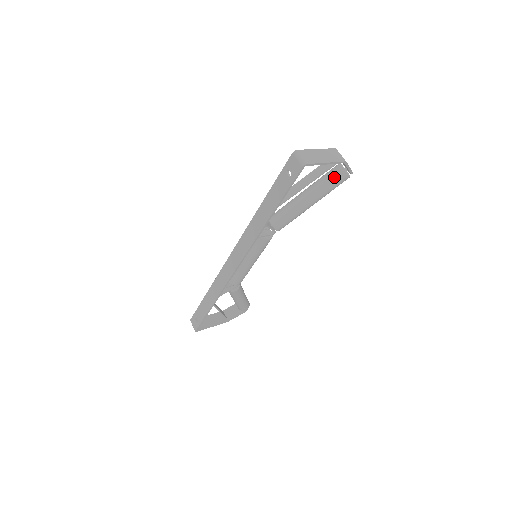
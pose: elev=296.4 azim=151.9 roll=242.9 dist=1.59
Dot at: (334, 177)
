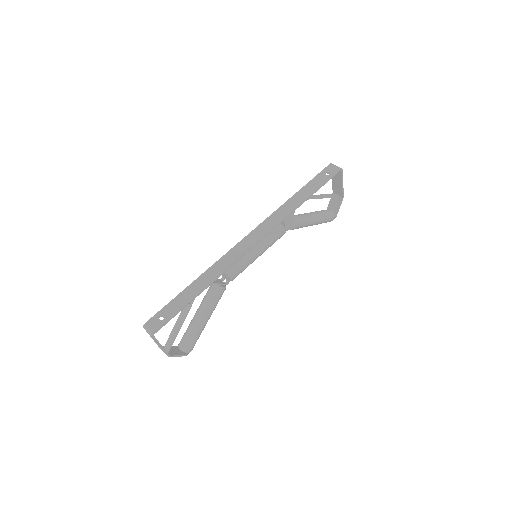
Dot at: (328, 212)
